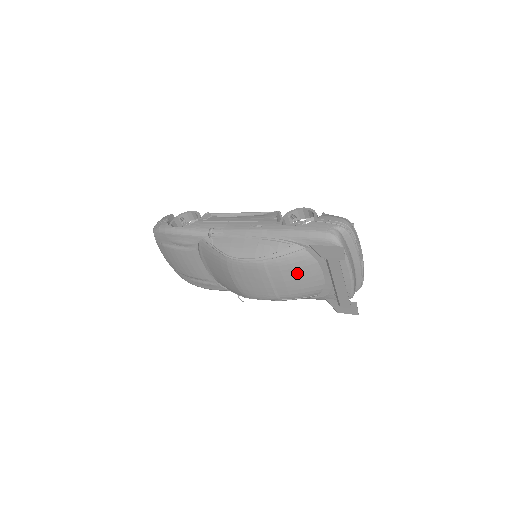
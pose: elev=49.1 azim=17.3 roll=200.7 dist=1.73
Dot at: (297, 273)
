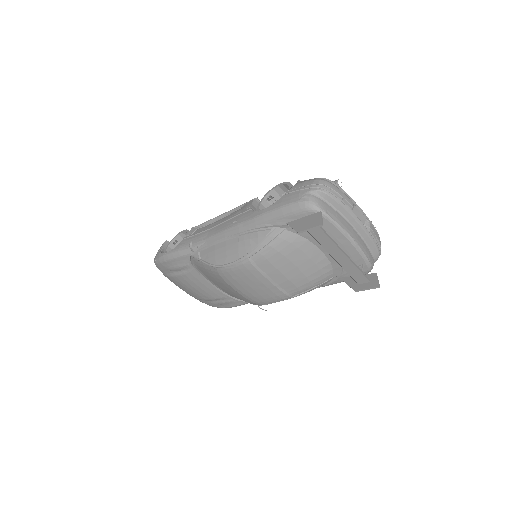
Dot at: (291, 260)
